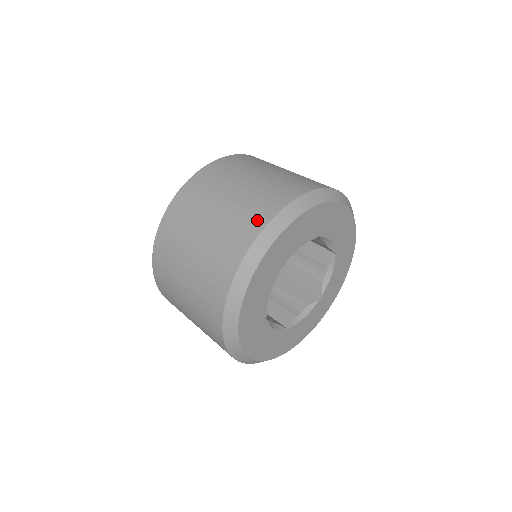
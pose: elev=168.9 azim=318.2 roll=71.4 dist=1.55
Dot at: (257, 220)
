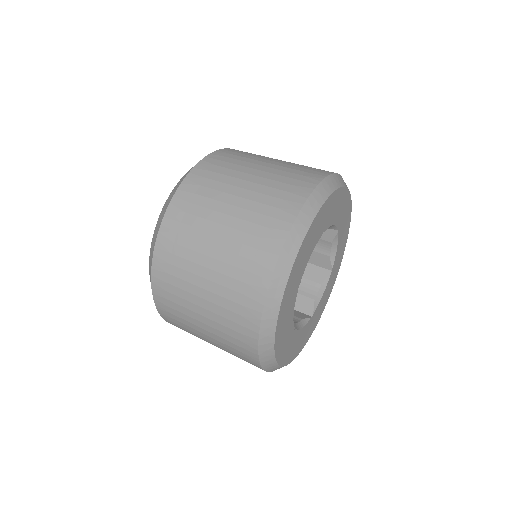
Dot at: (264, 258)
